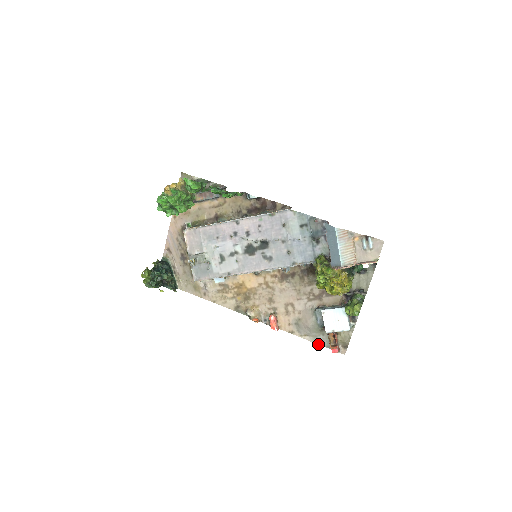
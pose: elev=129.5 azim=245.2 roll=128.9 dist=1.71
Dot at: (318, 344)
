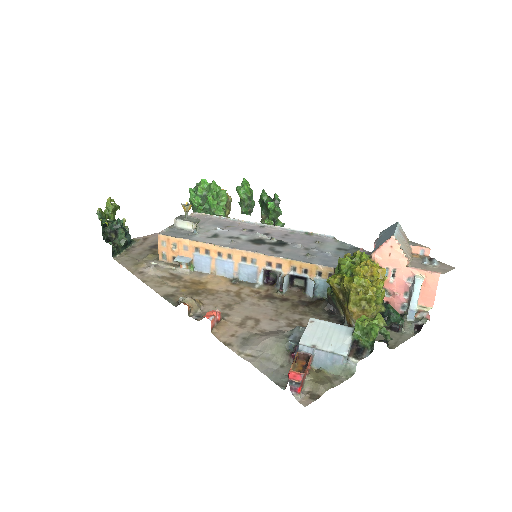
Dot at: (263, 372)
